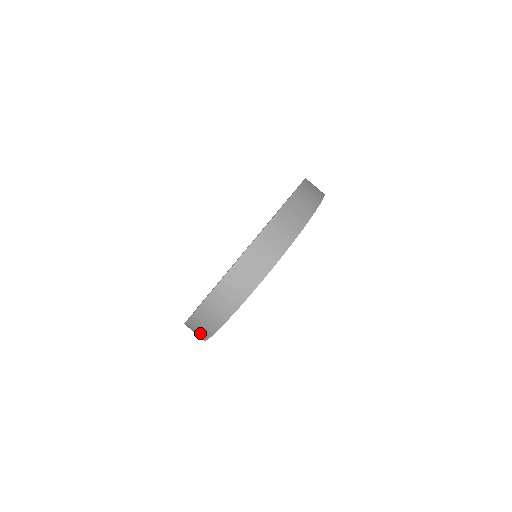
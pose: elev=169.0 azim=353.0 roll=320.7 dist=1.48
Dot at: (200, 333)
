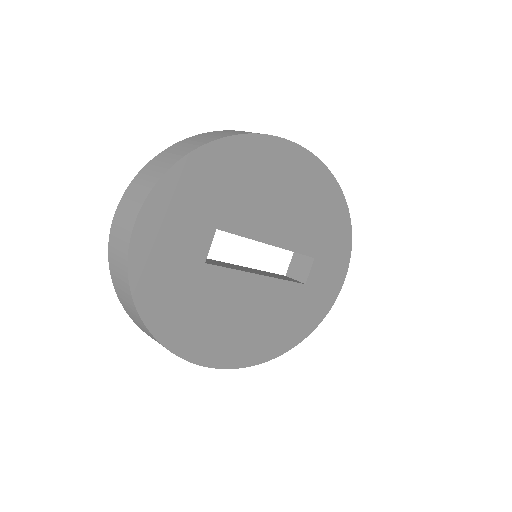
Dot at: (143, 328)
